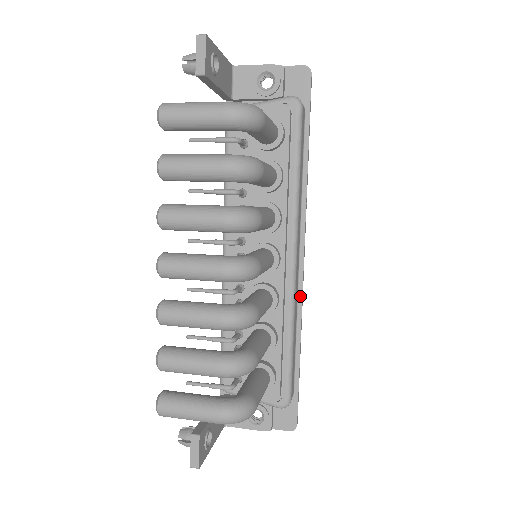
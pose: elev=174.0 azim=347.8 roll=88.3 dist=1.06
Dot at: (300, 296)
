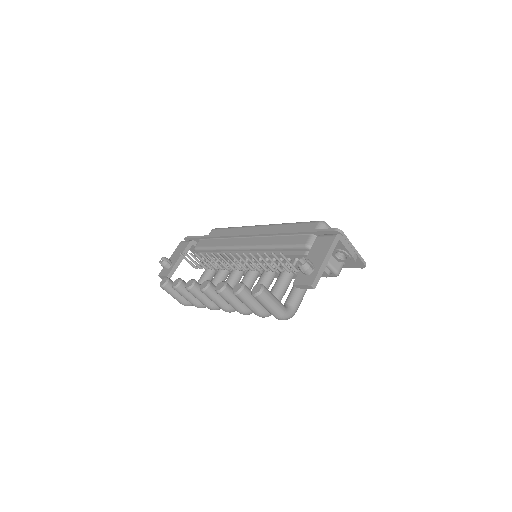
Dot at: occluded
